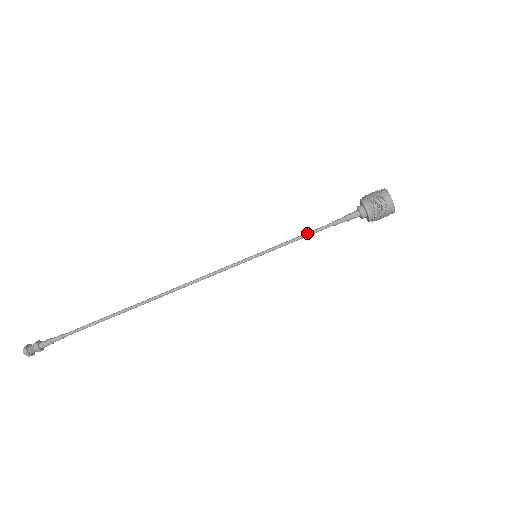
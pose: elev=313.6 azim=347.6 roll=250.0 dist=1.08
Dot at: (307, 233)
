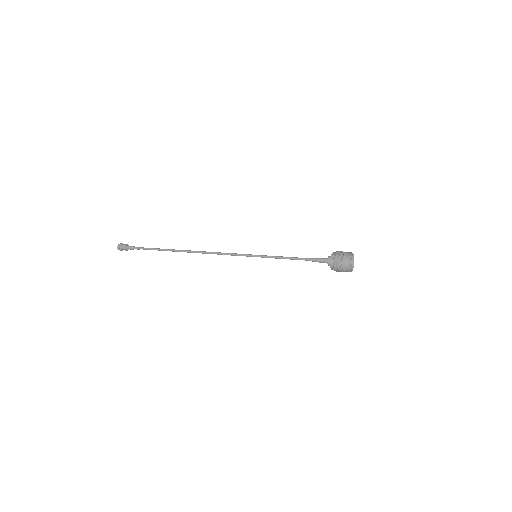
Dot at: (291, 257)
